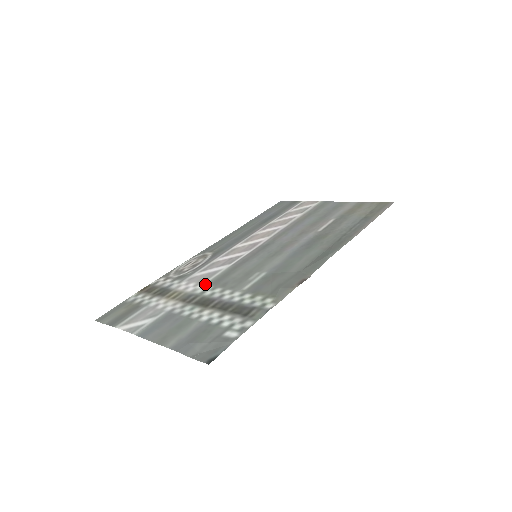
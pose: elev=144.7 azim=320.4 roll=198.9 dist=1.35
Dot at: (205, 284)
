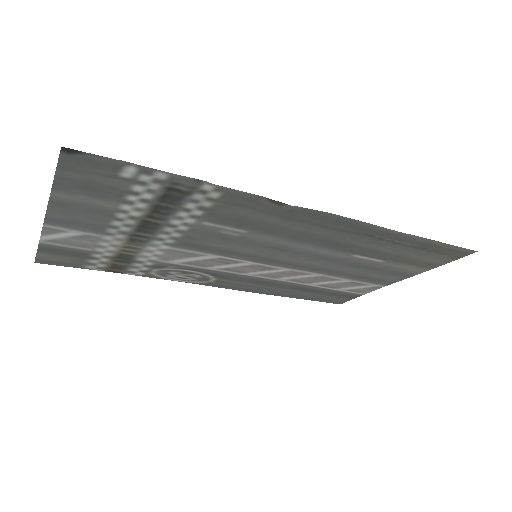
Dot at: (171, 246)
